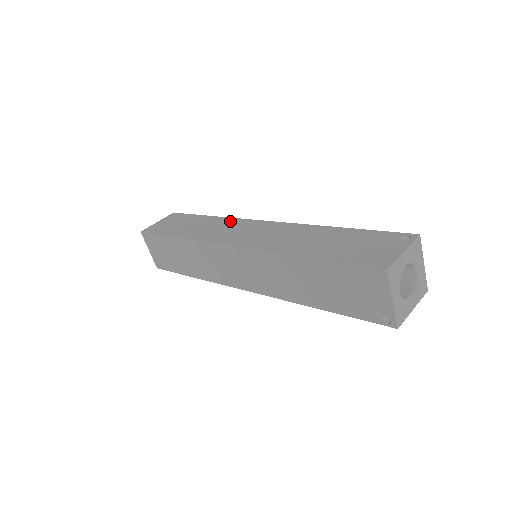
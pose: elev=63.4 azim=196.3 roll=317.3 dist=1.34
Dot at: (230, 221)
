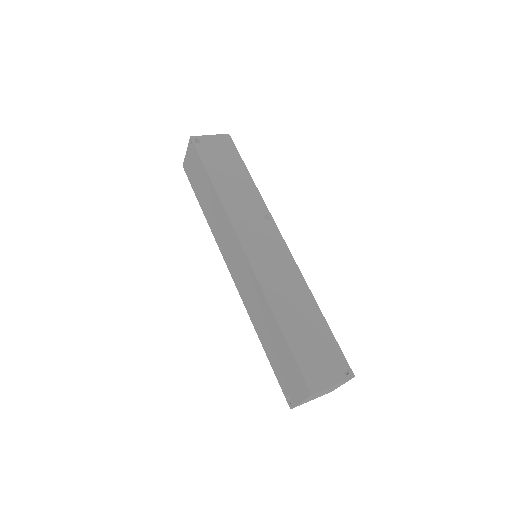
Dot at: (261, 208)
